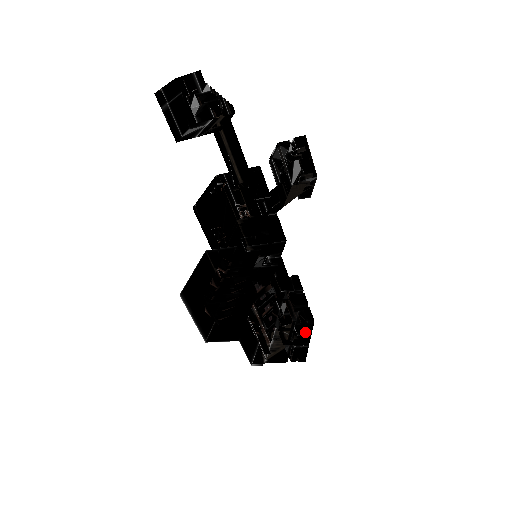
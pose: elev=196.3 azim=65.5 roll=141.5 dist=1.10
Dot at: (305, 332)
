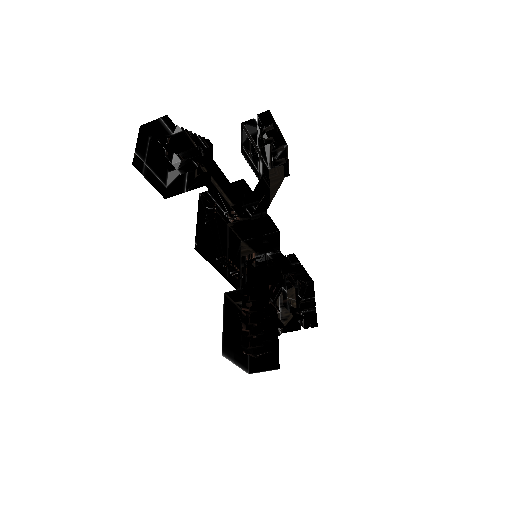
Dot at: (308, 295)
